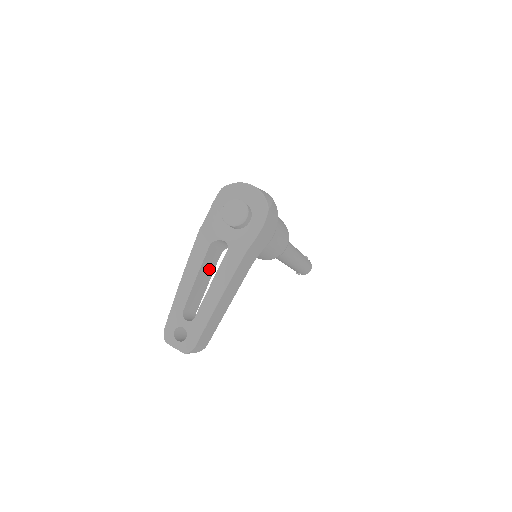
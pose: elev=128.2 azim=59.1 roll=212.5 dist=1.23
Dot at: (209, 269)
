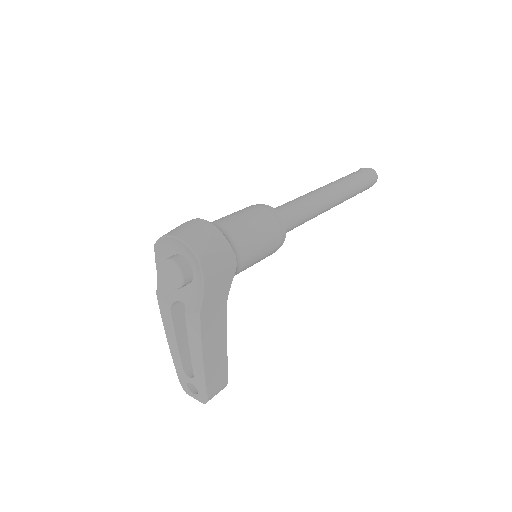
Dot at: occluded
